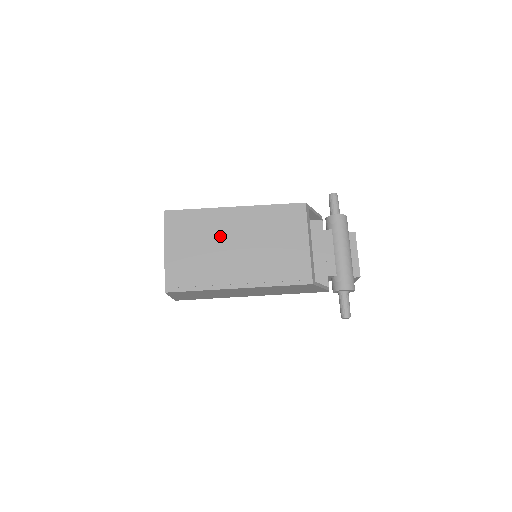
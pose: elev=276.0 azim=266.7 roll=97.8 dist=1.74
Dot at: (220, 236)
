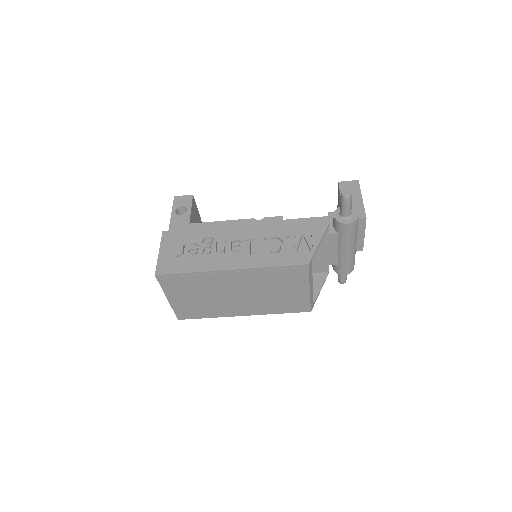
Dot at: (219, 290)
